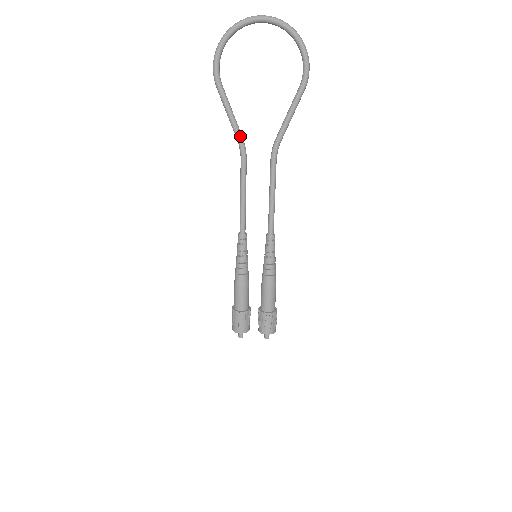
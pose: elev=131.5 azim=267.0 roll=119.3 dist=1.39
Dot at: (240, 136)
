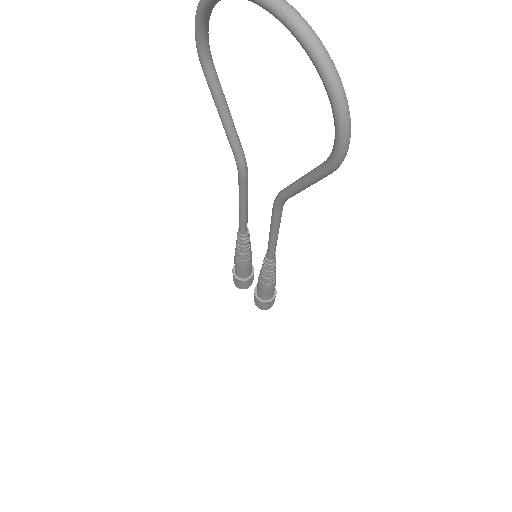
Dot at: (236, 153)
